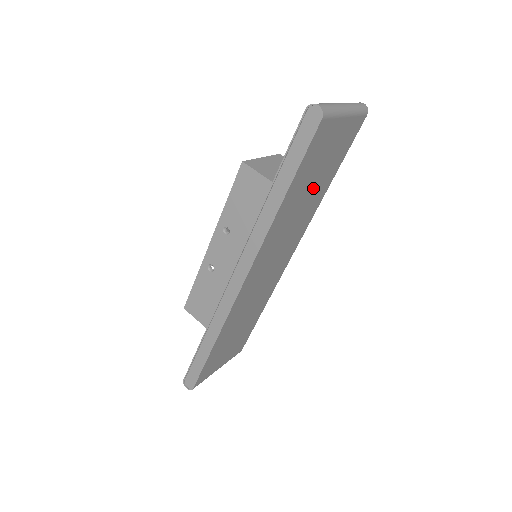
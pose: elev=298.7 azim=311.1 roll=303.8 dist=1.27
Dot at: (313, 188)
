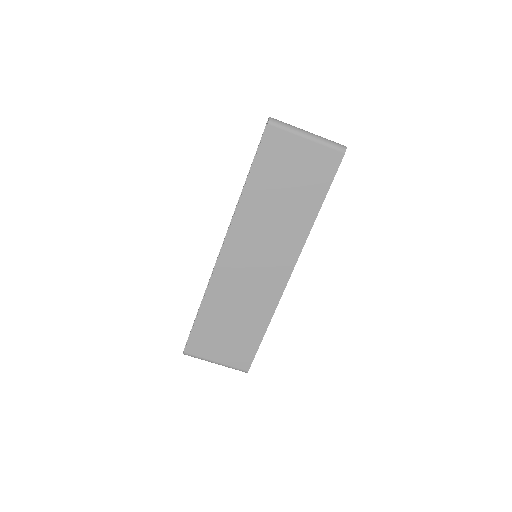
Dot at: (289, 198)
